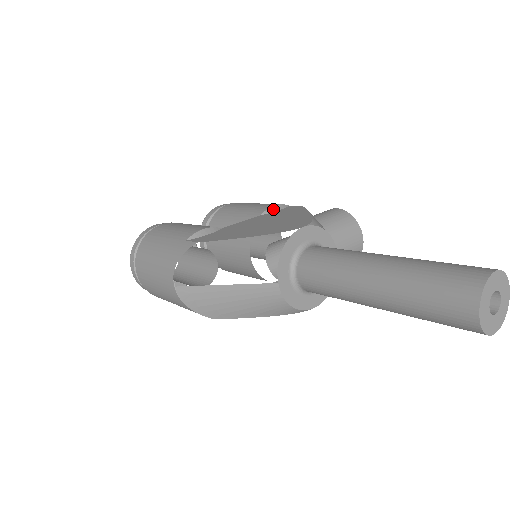
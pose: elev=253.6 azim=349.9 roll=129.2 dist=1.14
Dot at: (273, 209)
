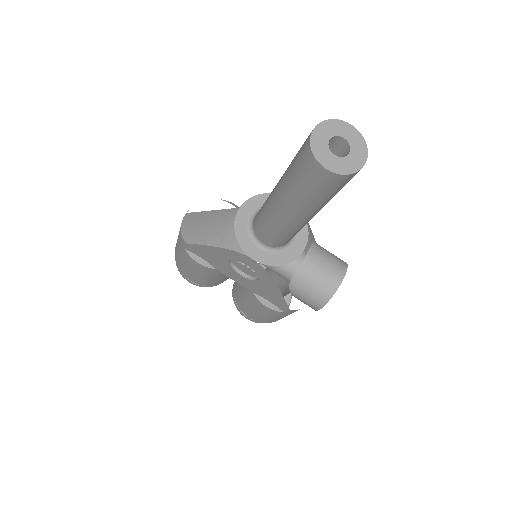
Dot at: occluded
